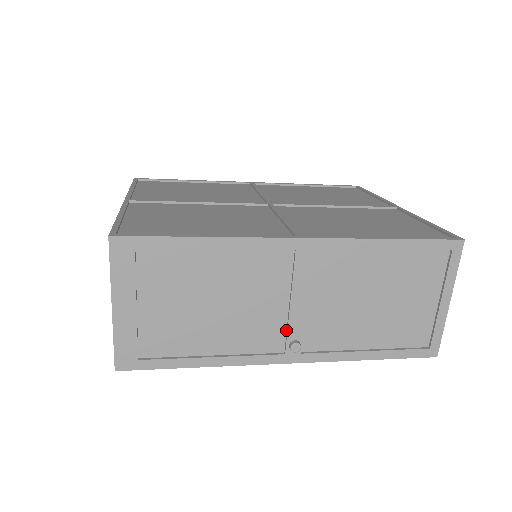
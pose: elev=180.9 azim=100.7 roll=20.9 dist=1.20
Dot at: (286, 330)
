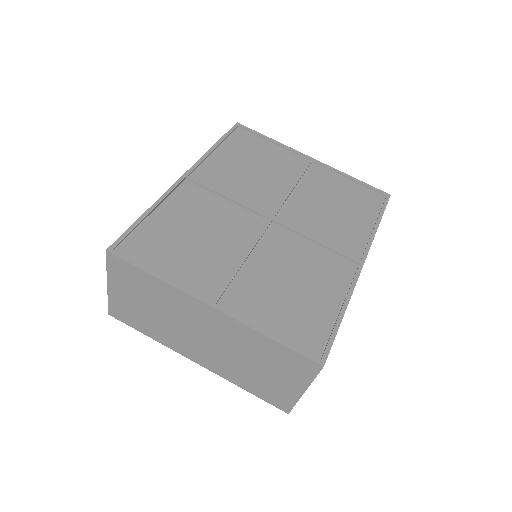
Dot at: occluded
